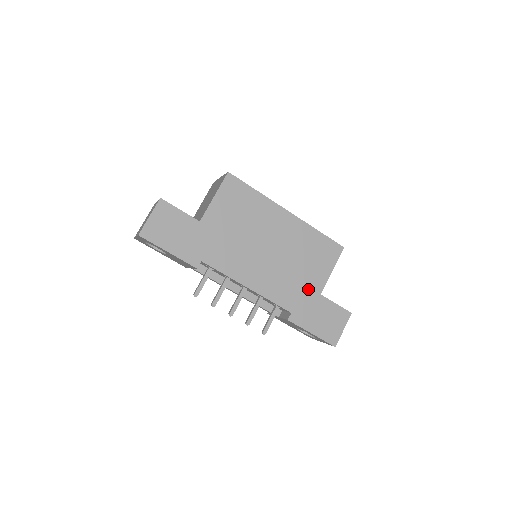
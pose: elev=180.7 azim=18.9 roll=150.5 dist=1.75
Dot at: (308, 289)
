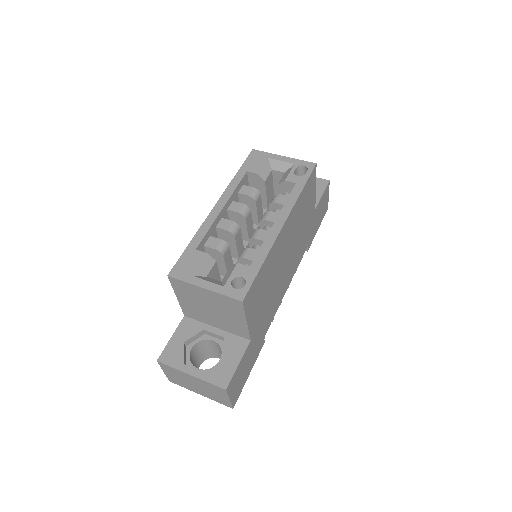
Dot at: (309, 223)
